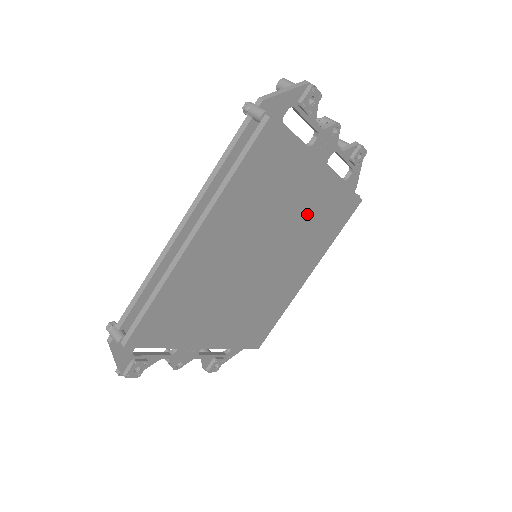
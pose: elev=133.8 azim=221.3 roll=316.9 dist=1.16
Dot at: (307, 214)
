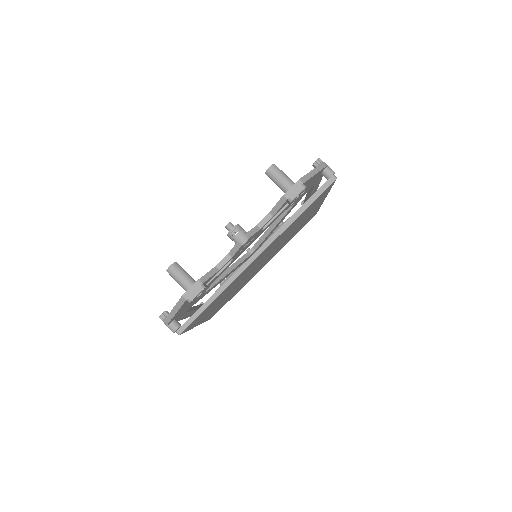
Dot at: (273, 245)
